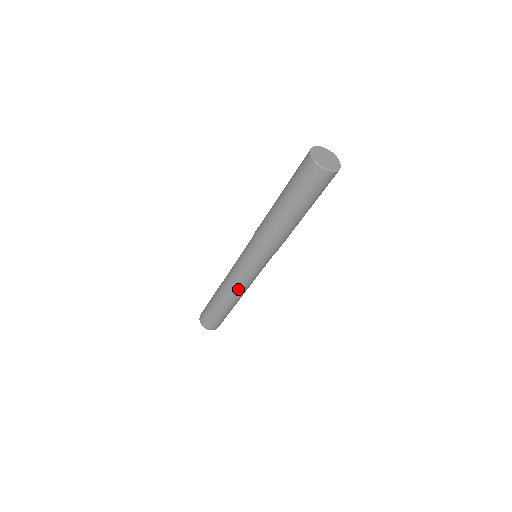
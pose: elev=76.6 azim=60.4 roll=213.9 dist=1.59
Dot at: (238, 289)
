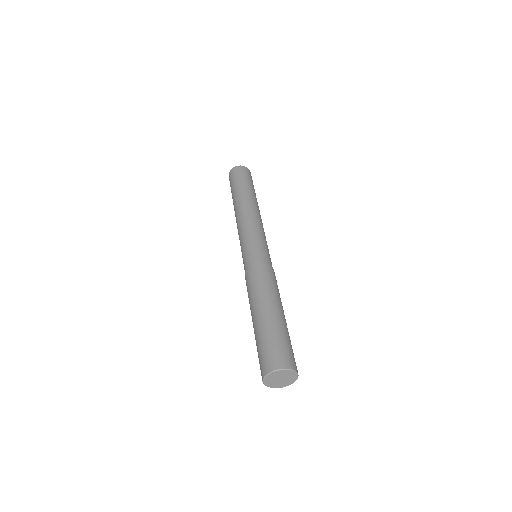
Dot at: occluded
